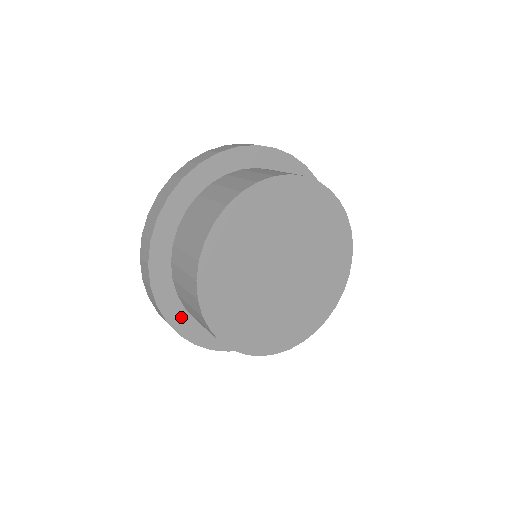
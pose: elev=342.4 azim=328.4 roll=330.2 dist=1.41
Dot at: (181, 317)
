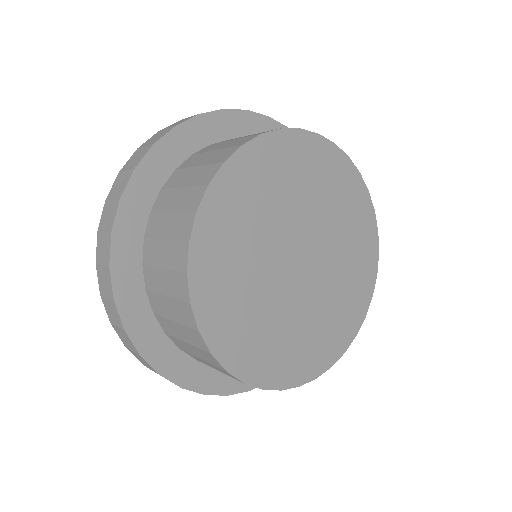
Dot at: (131, 244)
